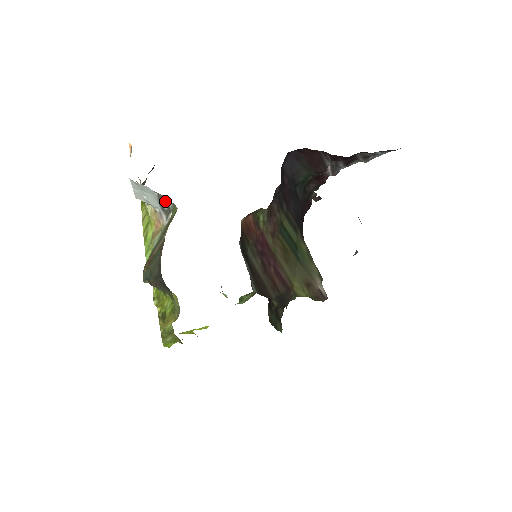
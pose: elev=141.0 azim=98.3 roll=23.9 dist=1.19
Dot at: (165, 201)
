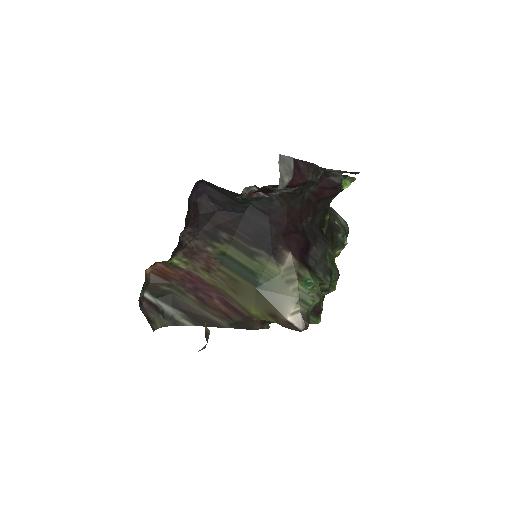
Dot at: occluded
